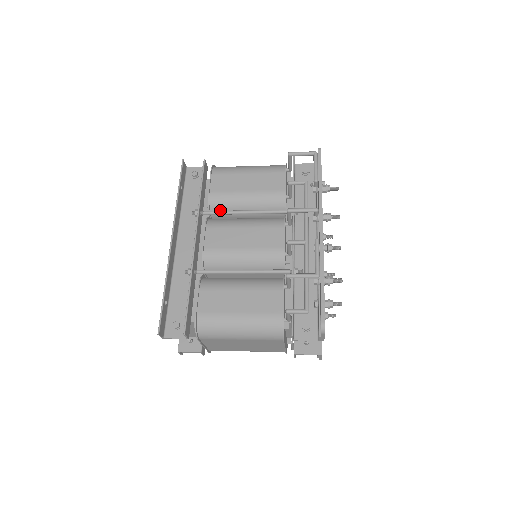
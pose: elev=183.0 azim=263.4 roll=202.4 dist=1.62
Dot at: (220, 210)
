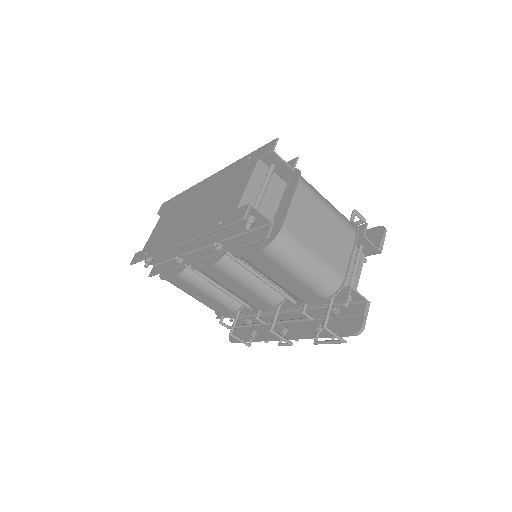
Dot at: occluded
